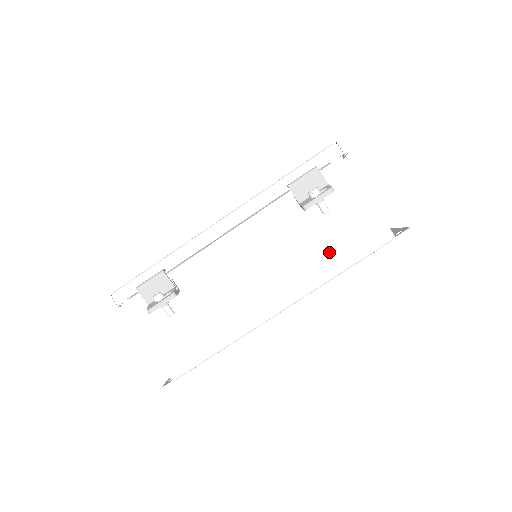
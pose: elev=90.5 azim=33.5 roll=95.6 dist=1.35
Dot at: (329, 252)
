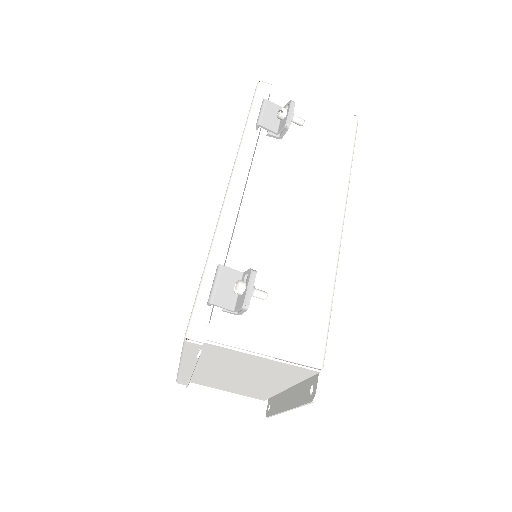
Dot at: (329, 156)
